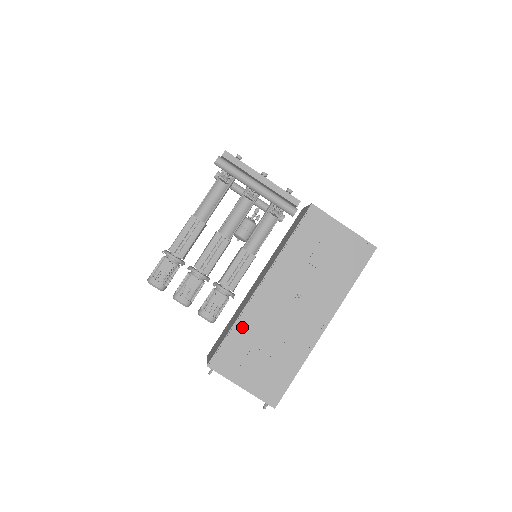
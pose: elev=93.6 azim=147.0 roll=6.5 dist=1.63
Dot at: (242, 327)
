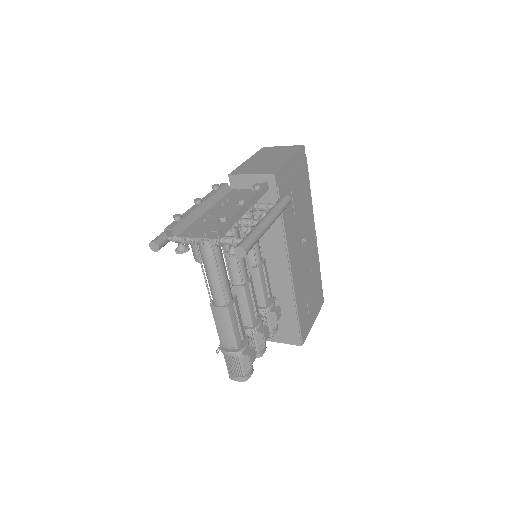
Dot at: (299, 303)
